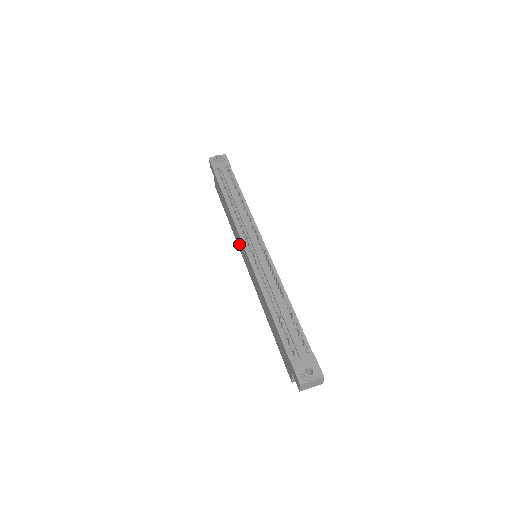
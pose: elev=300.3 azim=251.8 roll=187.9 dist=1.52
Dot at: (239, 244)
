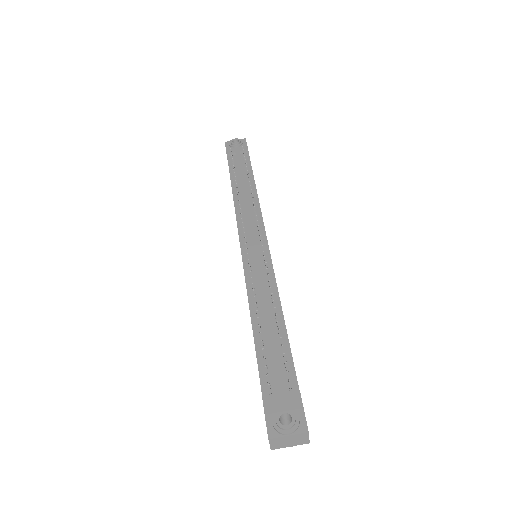
Dot at: occluded
